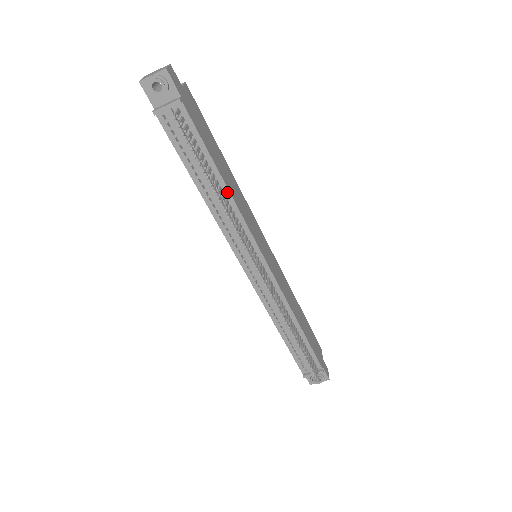
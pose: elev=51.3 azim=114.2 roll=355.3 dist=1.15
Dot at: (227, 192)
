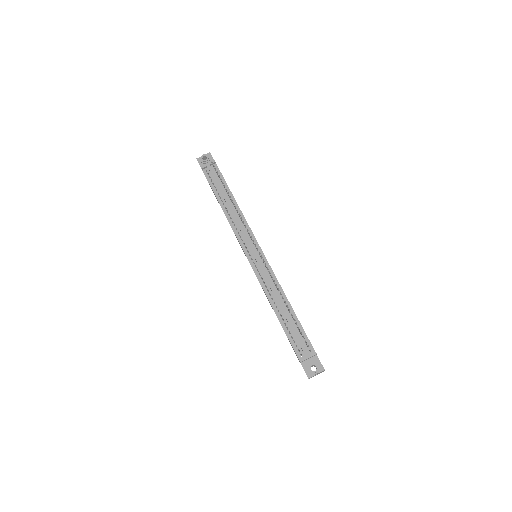
Dot at: (237, 206)
